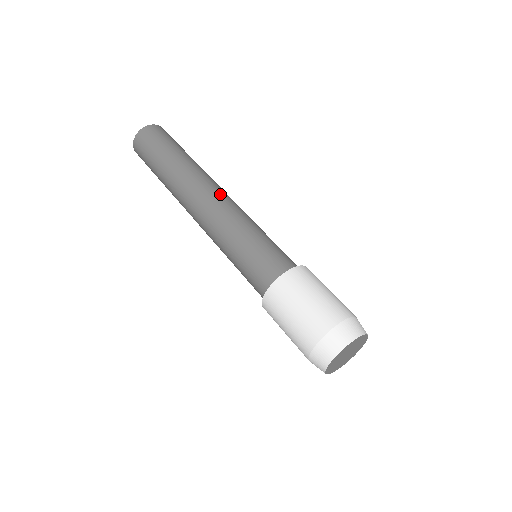
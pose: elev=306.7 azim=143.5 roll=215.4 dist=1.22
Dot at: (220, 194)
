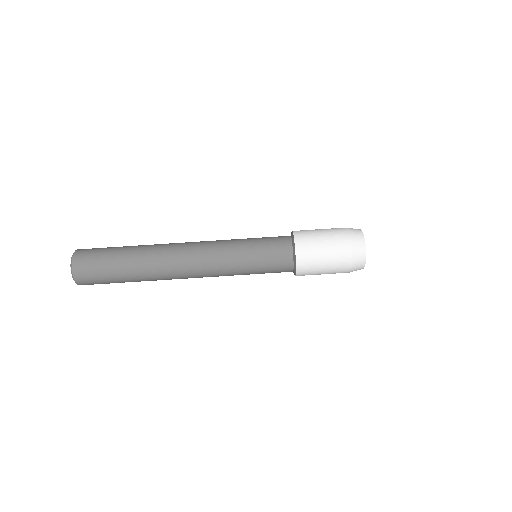
Dot at: (194, 265)
